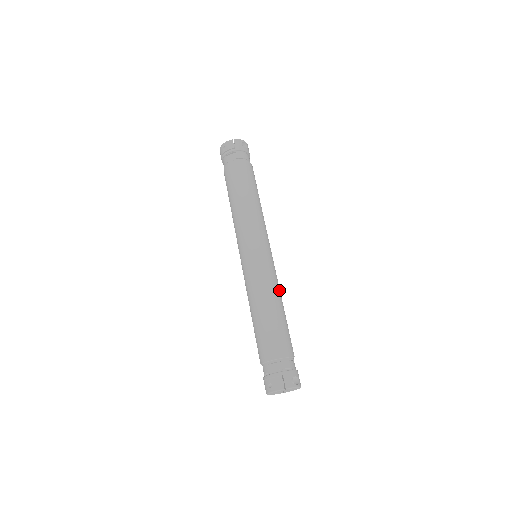
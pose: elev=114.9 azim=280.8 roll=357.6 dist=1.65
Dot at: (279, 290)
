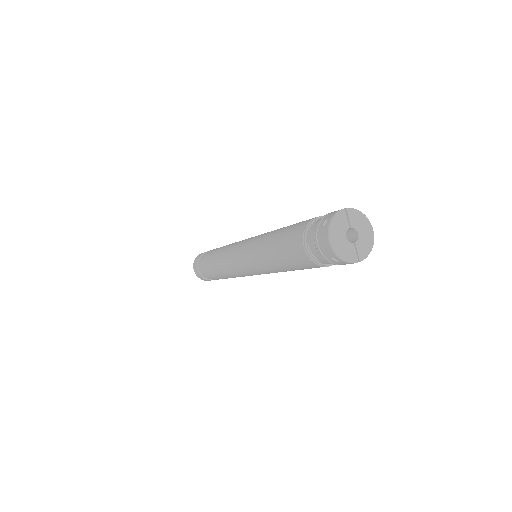
Dot at: occluded
